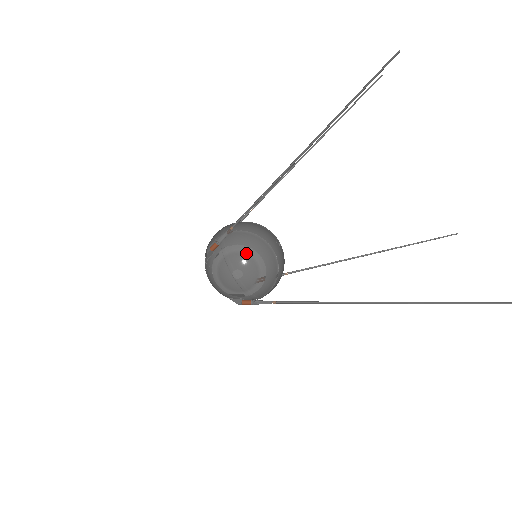
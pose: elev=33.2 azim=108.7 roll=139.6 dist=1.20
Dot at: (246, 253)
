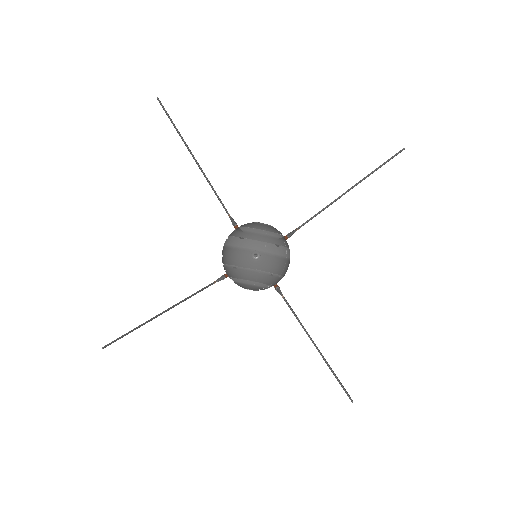
Dot at: (239, 282)
